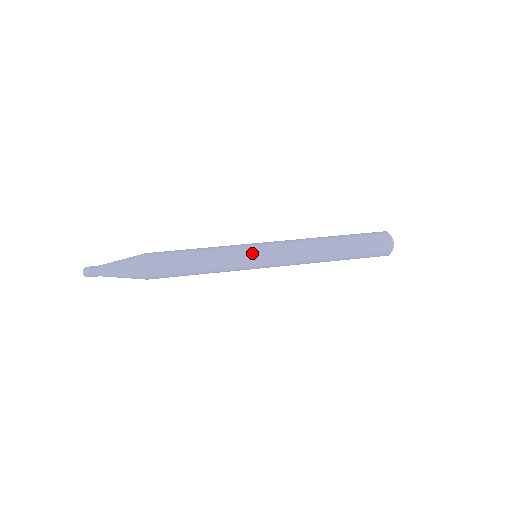
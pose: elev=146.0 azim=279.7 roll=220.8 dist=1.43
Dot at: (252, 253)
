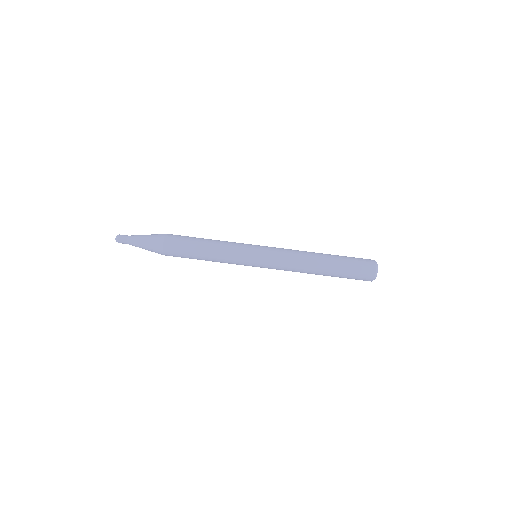
Dot at: (251, 260)
